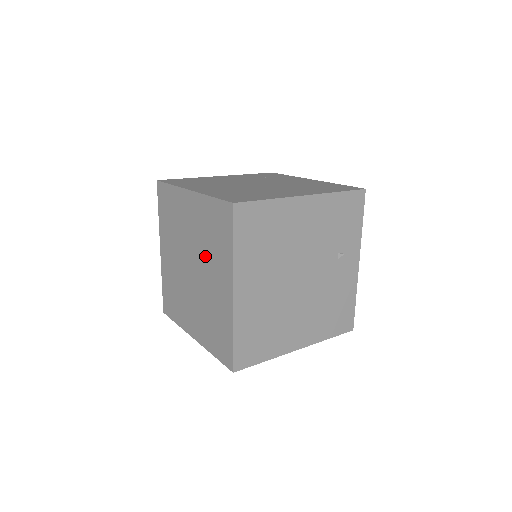
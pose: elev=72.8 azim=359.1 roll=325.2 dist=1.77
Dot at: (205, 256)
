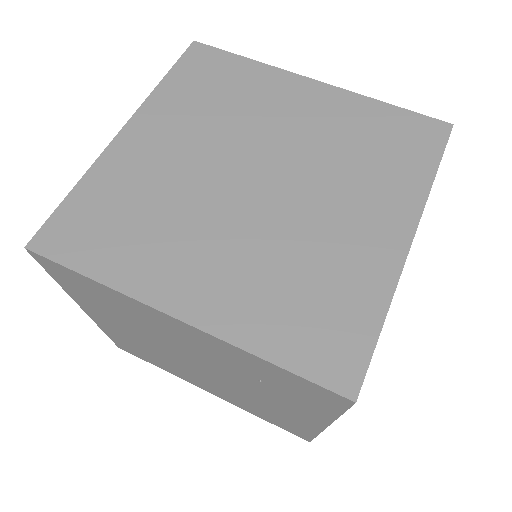
Dot at: (328, 171)
